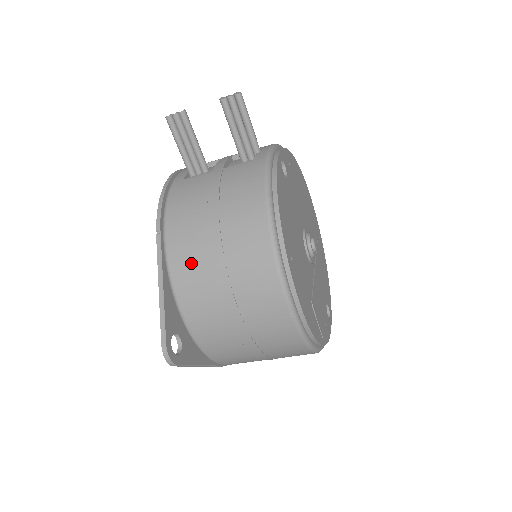
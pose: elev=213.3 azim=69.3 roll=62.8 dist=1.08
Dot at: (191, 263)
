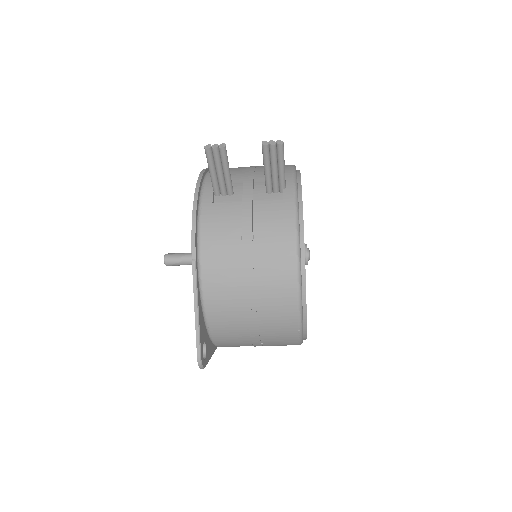
Dot at: (224, 291)
